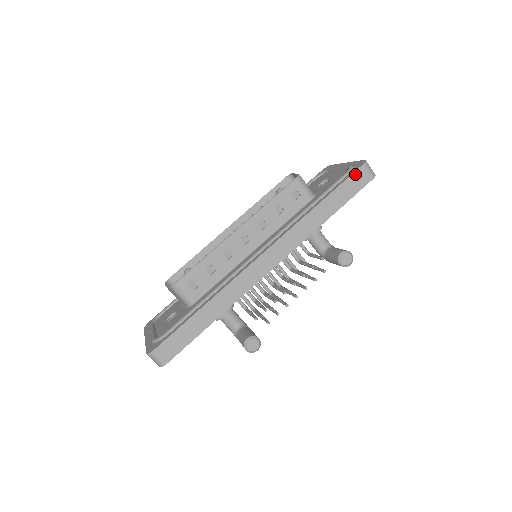
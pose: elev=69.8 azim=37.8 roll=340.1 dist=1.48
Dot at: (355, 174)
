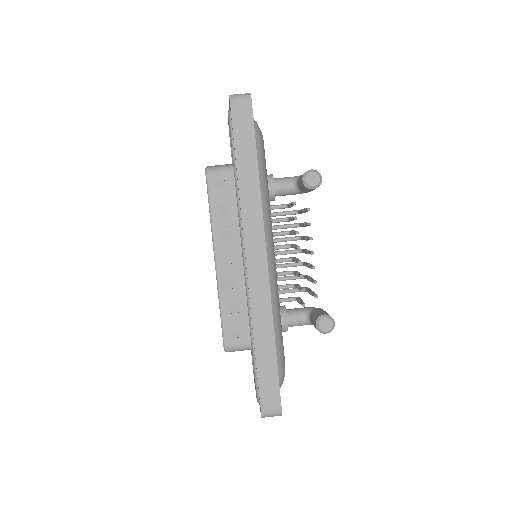
Dot at: (234, 117)
